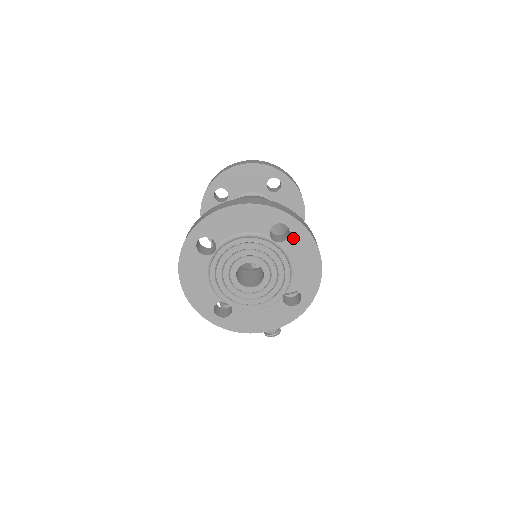
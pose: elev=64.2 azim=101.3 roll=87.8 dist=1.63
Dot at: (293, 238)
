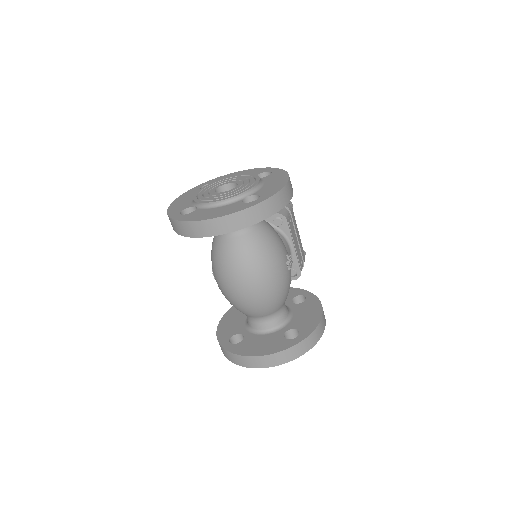
Dot at: occluded
